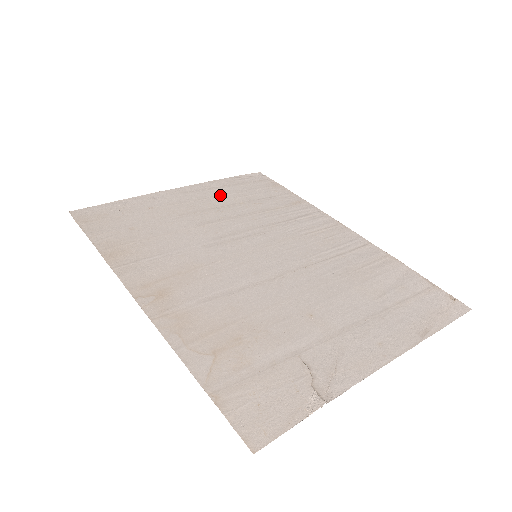
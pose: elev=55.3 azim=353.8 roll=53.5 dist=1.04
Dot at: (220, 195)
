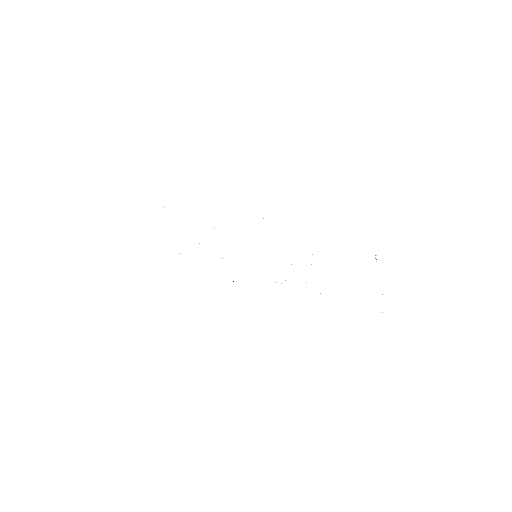
Dot at: occluded
